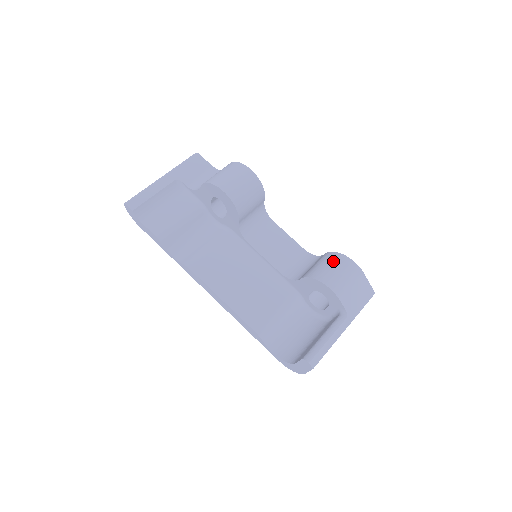
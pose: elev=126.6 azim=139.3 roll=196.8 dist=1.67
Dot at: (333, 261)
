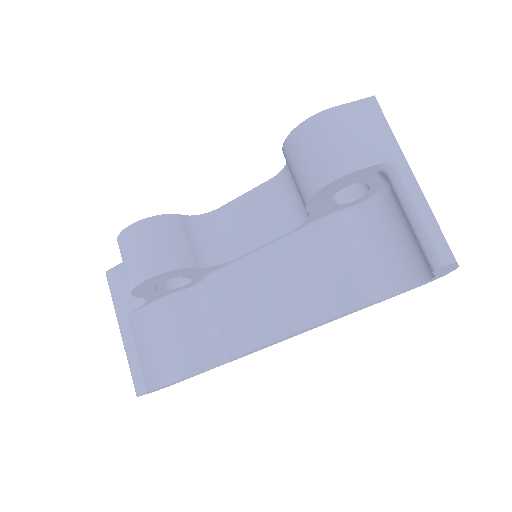
Dot at: (295, 154)
